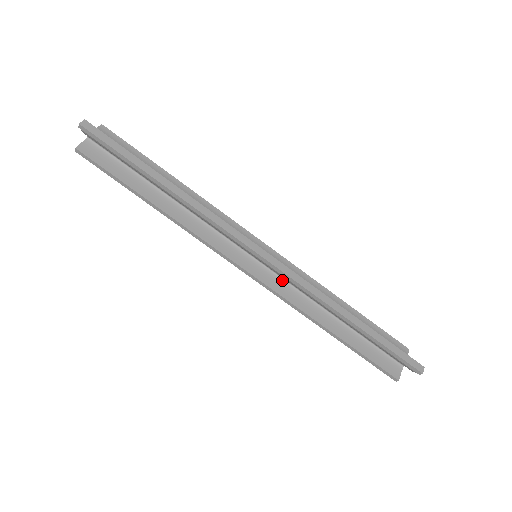
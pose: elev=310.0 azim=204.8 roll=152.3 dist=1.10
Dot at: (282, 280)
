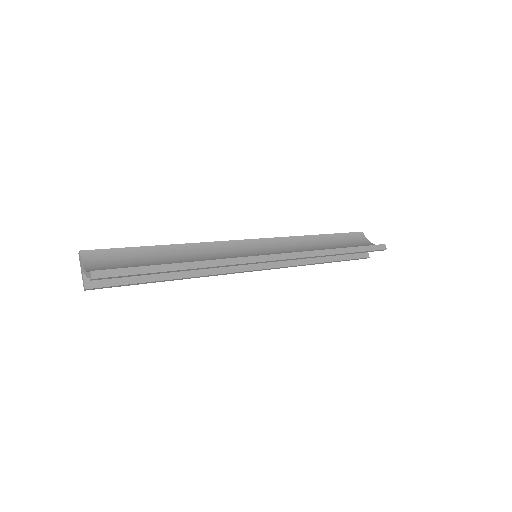
Dot at: occluded
